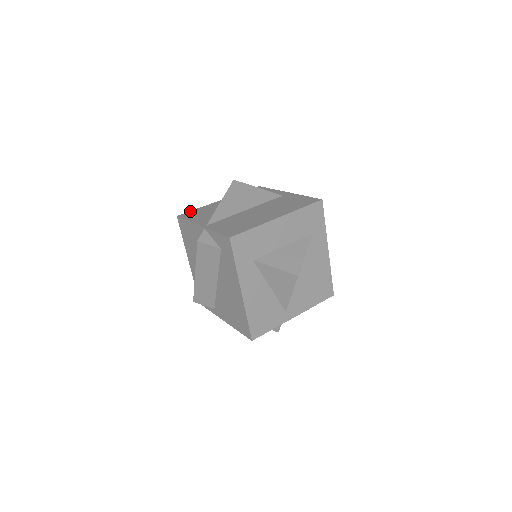
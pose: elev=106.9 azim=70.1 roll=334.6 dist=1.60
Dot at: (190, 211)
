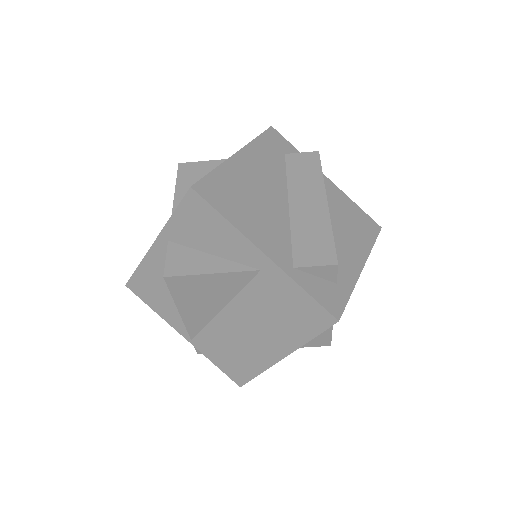
Dot at: (133, 276)
